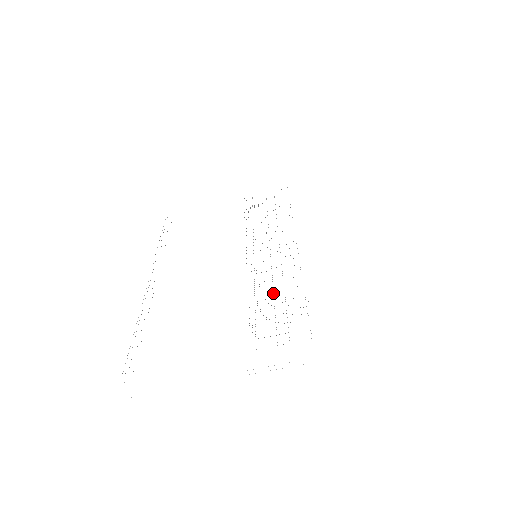
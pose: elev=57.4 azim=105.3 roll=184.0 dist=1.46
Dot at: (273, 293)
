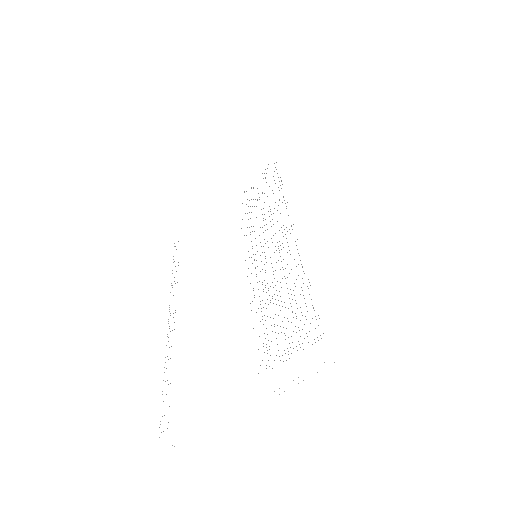
Dot at: (277, 295)
